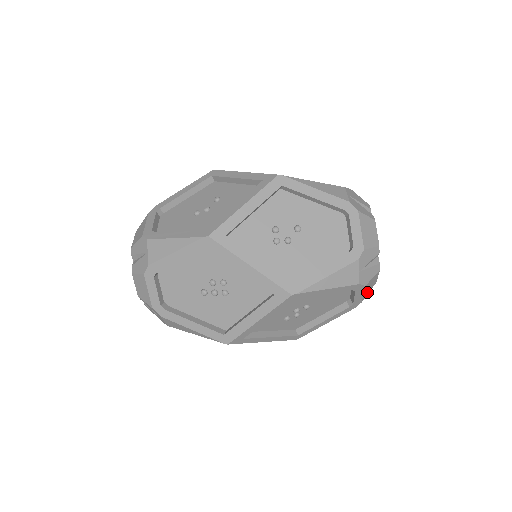
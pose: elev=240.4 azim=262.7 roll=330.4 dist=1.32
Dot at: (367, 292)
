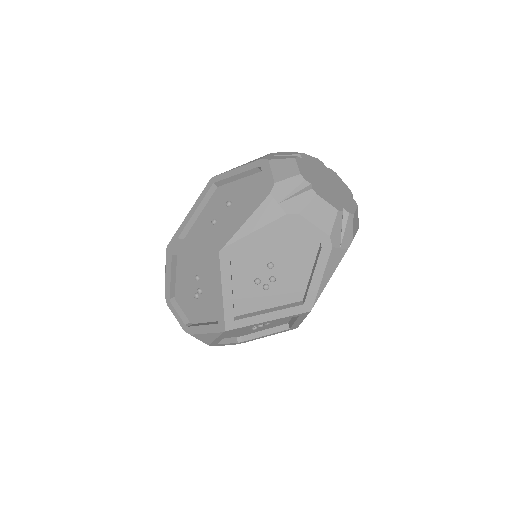
Dot at: (357, 223)
